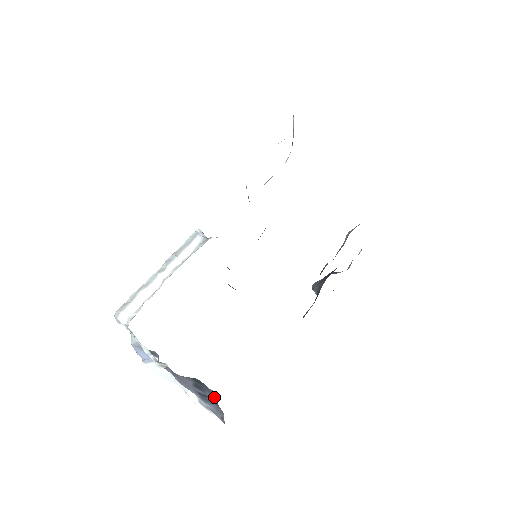
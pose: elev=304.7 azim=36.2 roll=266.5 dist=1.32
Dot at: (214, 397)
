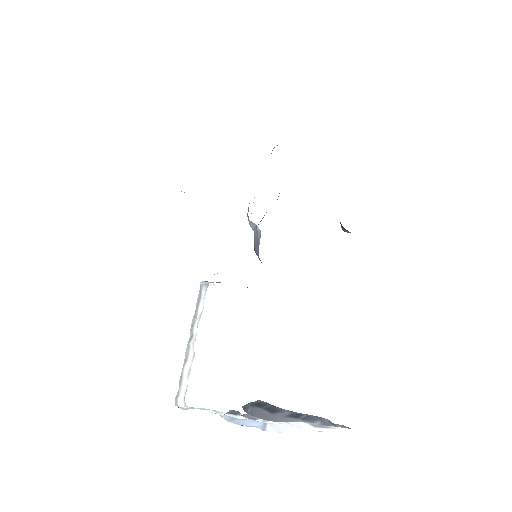
Dot at: occluded
